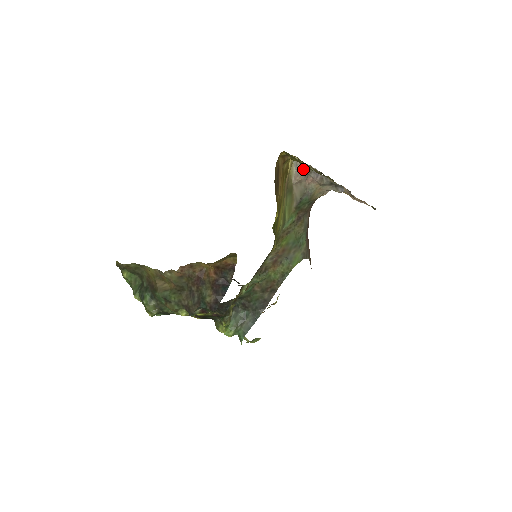
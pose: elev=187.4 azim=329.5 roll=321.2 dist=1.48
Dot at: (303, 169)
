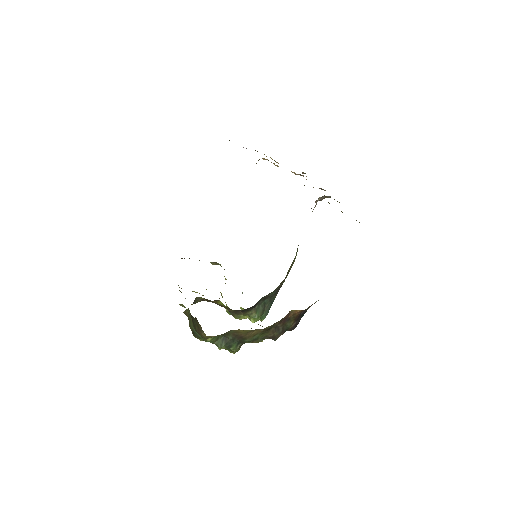
Dot at: occluded
